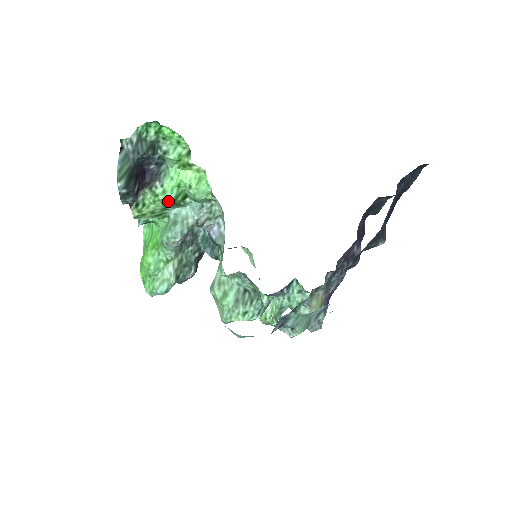
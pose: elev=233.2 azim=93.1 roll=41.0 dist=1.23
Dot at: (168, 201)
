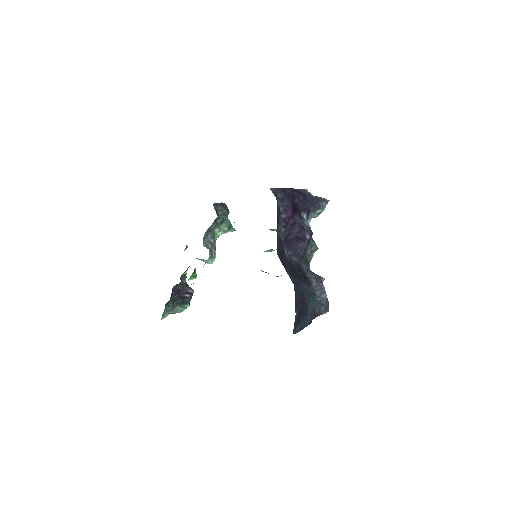
Dot at: (194, 277)
